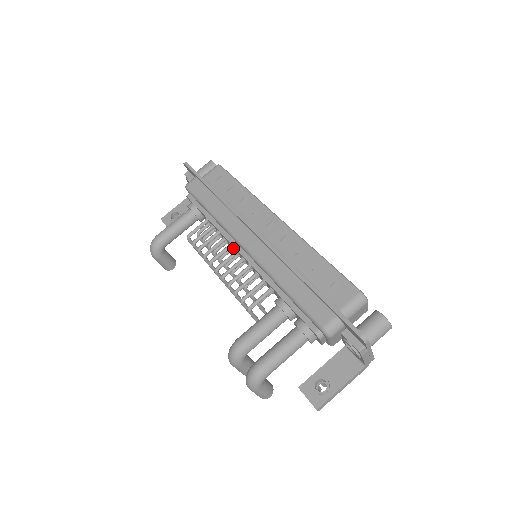
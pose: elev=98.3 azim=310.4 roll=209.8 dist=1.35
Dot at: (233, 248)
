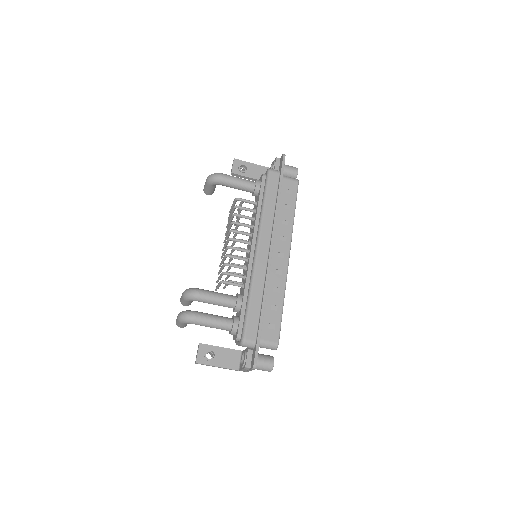
Dot at: occluded
